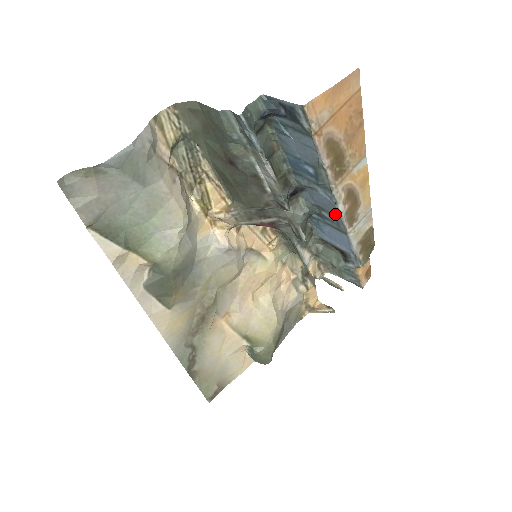
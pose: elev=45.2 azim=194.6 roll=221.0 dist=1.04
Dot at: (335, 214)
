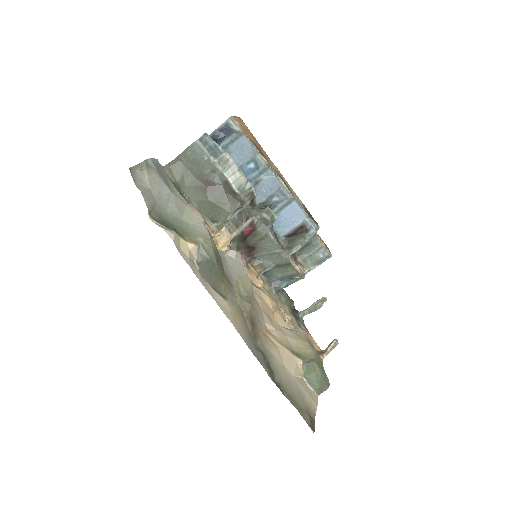
Dot at: (280, 189)
